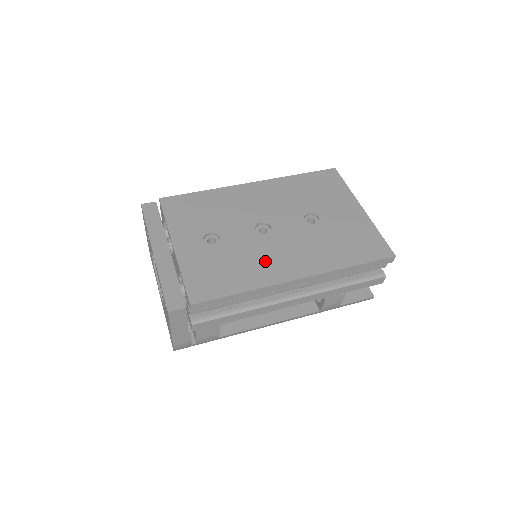
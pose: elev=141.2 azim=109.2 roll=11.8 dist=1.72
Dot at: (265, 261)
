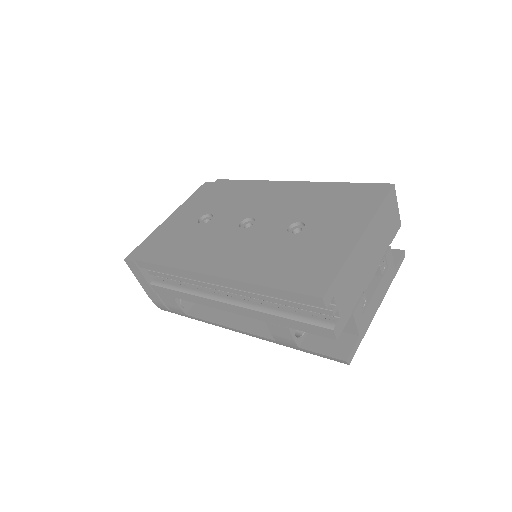
Dot at: (211, 250)
